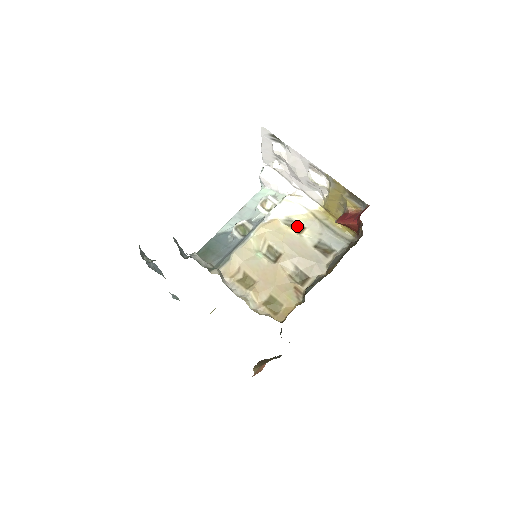
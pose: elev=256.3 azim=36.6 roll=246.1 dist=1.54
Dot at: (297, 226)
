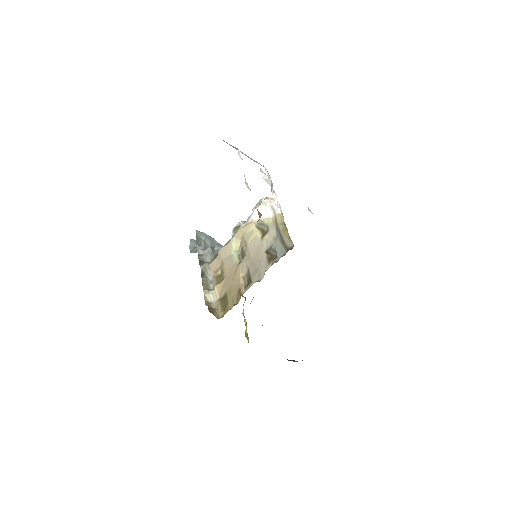
Dot at: (265, 230)
